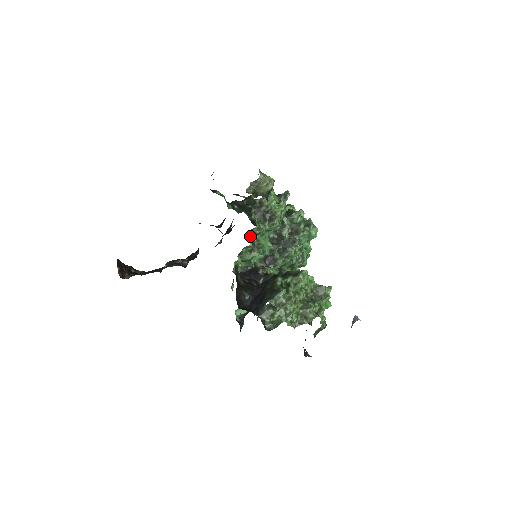
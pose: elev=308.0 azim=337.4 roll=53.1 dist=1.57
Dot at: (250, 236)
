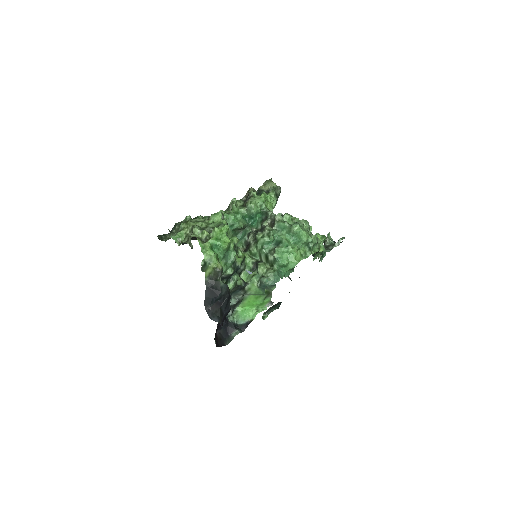
Dot at: (227, 211)
